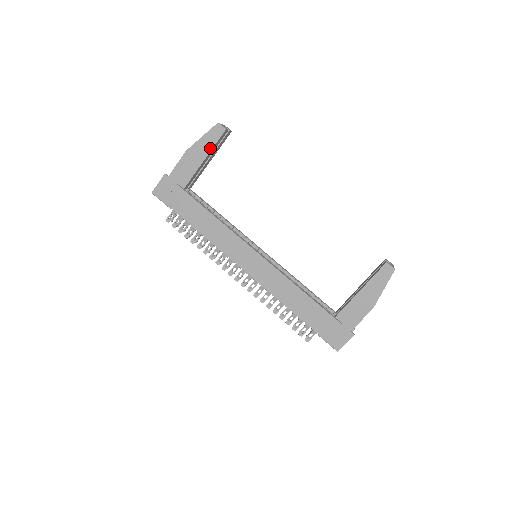
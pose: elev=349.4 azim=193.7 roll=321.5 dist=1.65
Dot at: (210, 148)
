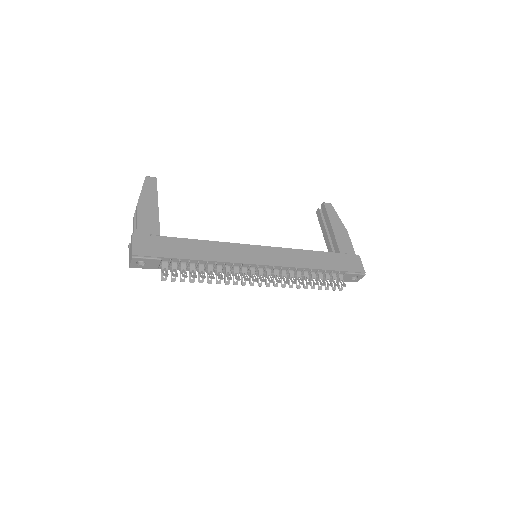
Dot at: (155, 195)
